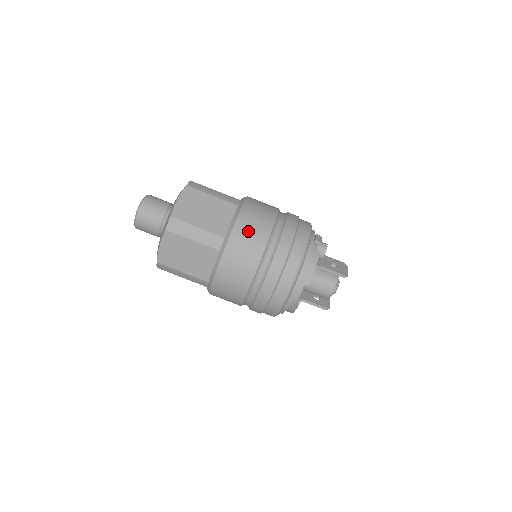
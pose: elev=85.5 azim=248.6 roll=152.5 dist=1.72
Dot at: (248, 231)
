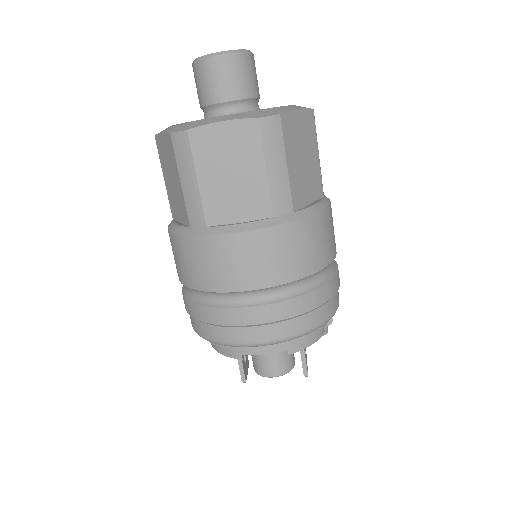
Dot at: (318, 237)
